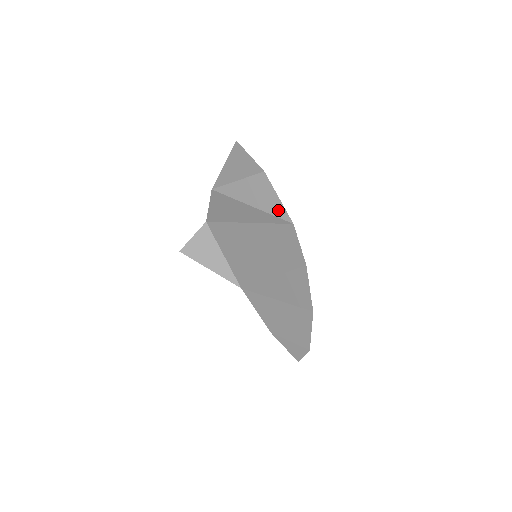
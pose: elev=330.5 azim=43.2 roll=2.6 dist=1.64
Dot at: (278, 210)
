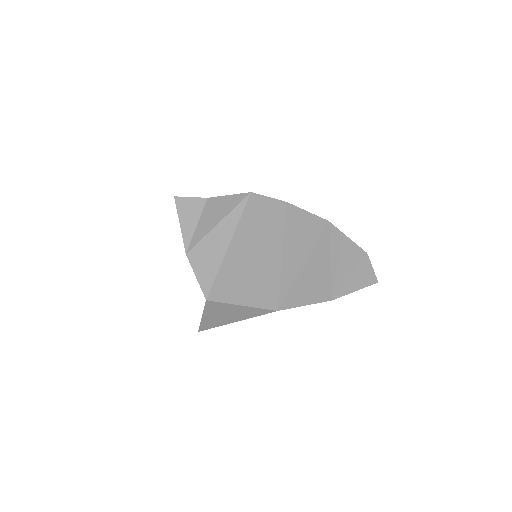
Dot at: (235, 200)
